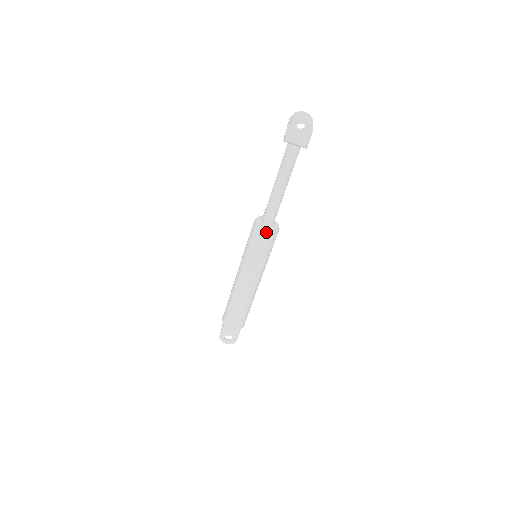
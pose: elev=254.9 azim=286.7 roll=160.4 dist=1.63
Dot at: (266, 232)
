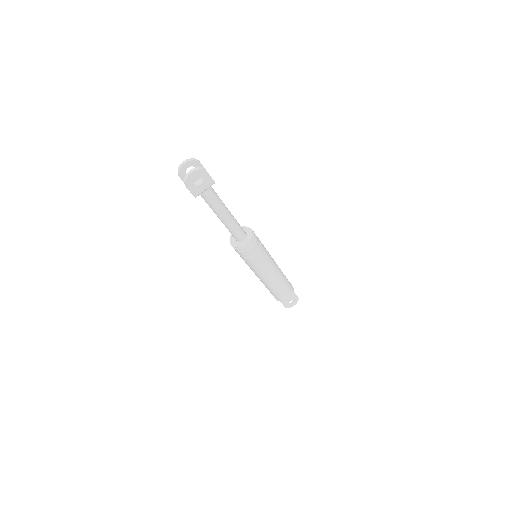
Dot at: (249, 246)
